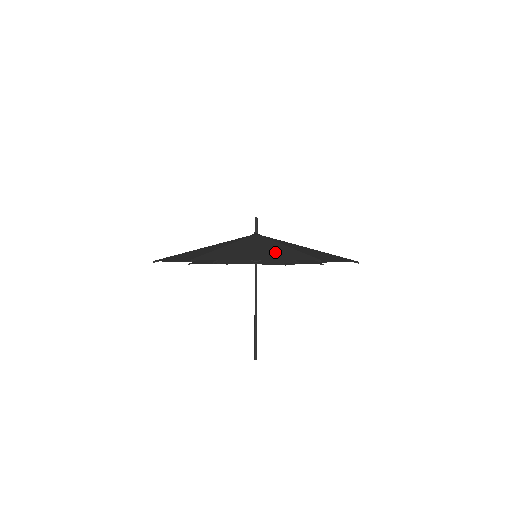
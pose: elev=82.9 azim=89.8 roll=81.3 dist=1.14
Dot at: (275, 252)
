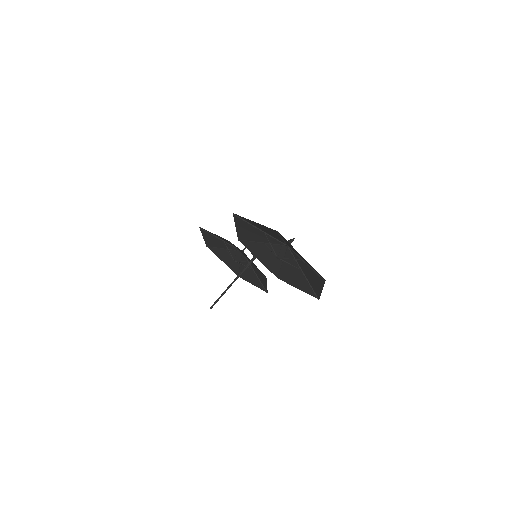
Dot at: (306, 261)
